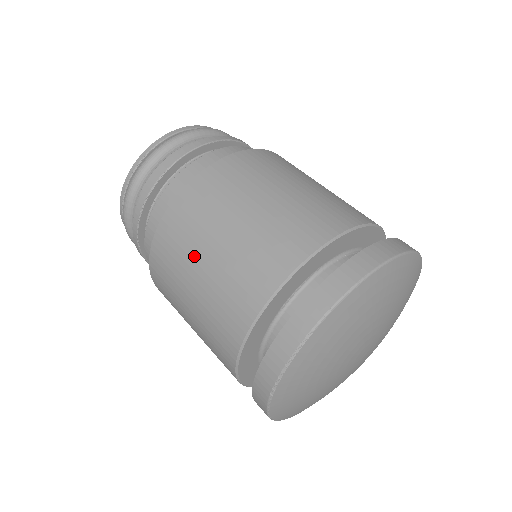
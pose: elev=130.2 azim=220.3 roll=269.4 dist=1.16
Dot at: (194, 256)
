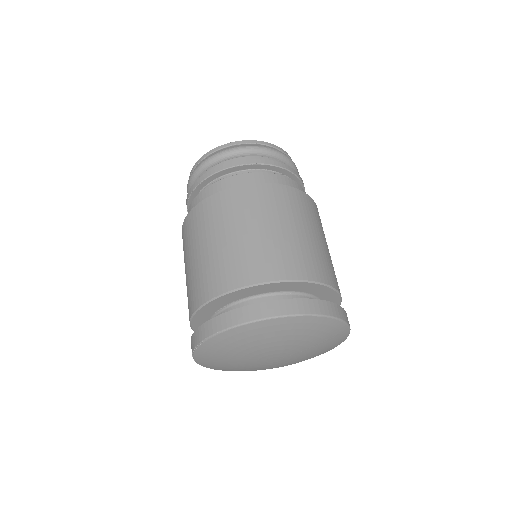
Dot at: (187, 256)
